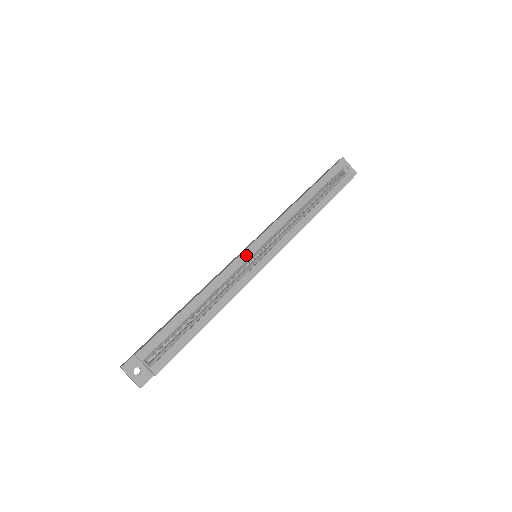
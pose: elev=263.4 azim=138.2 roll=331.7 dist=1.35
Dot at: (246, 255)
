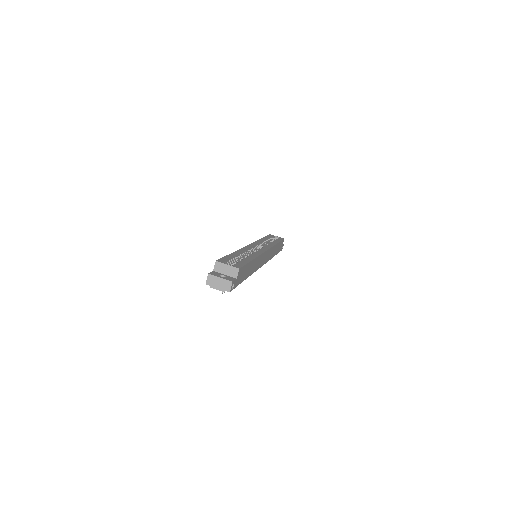
Dot at: (250, 246)
